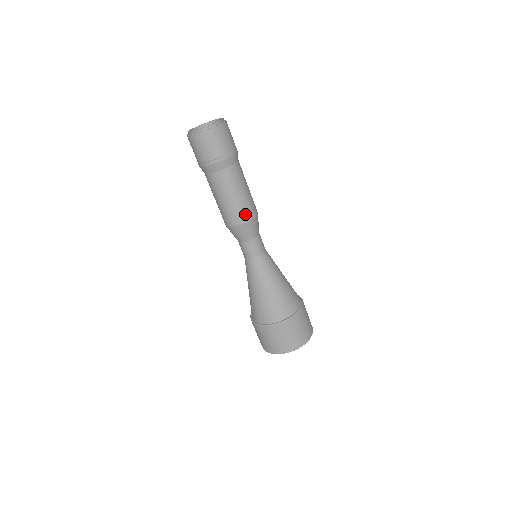
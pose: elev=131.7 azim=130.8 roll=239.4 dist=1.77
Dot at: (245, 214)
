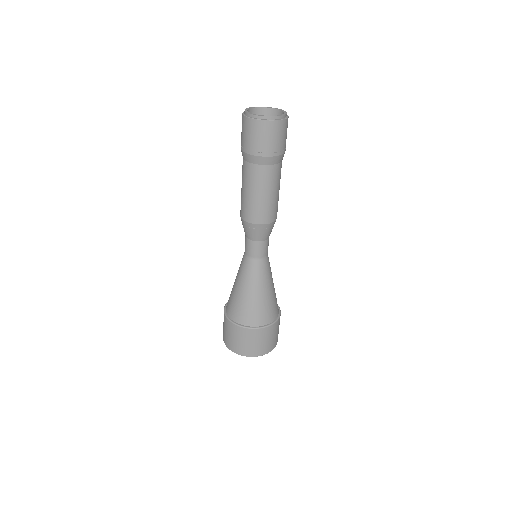
Dot at: (253, 215)
